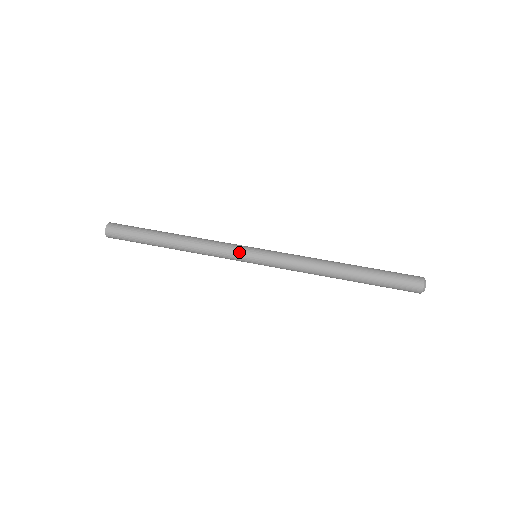
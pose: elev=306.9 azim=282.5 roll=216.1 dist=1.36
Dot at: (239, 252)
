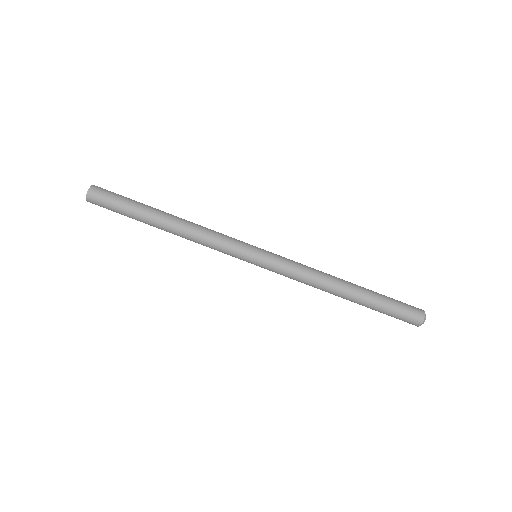
Dot at: (237, 256)
